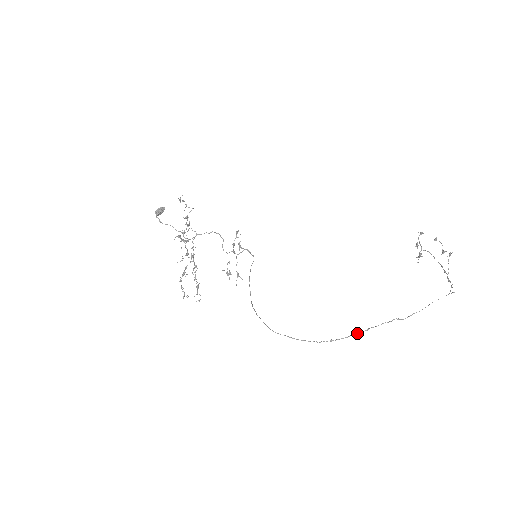
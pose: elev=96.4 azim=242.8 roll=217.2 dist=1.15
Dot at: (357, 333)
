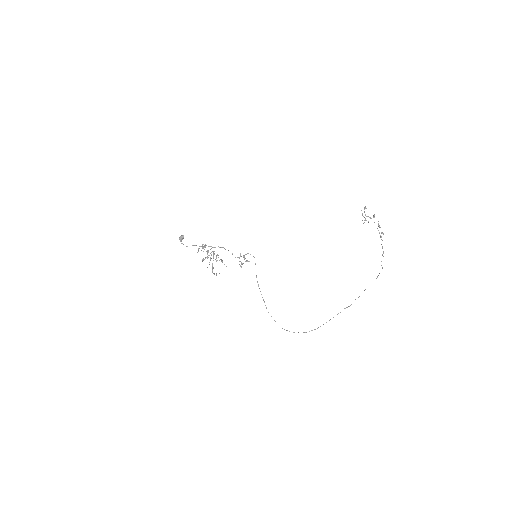
Dot at: occluded
